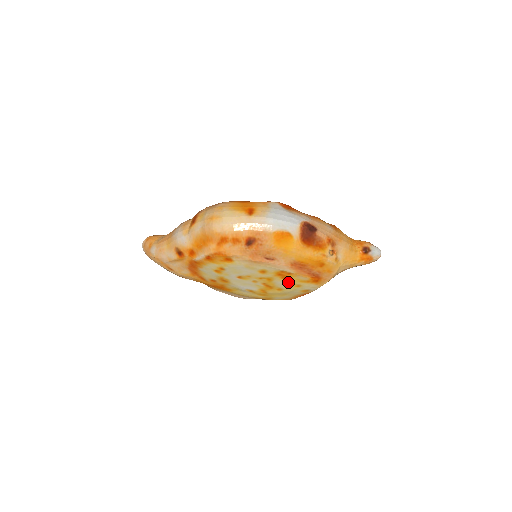
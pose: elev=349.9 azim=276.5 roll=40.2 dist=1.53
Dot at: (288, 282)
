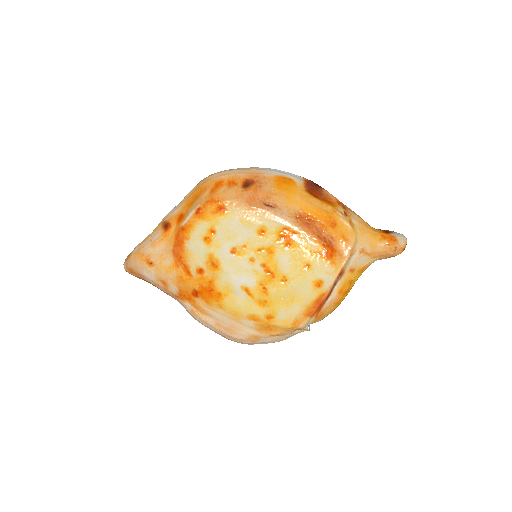
Dot at: (294, 256)
